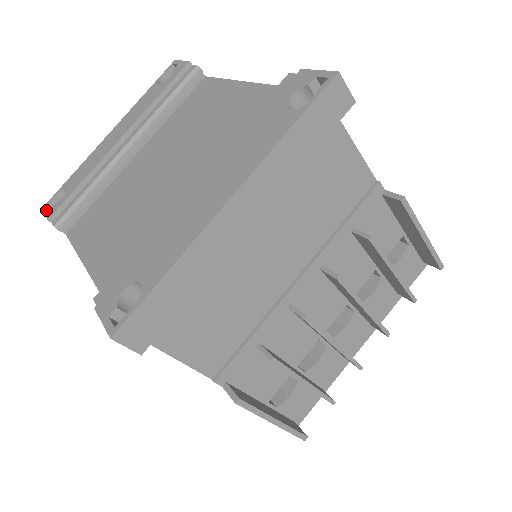
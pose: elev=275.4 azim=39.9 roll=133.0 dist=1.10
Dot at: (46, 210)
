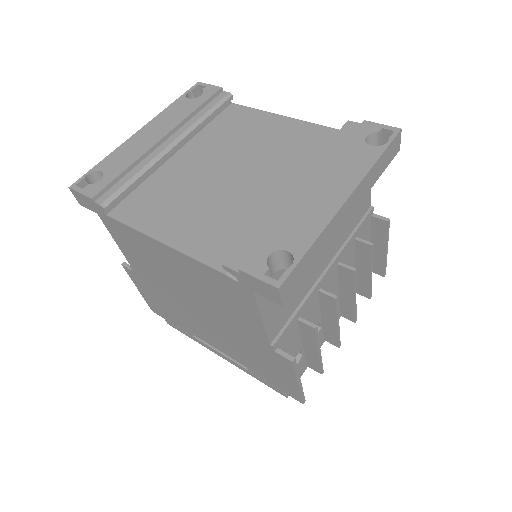
Dot at: (80, 189)
